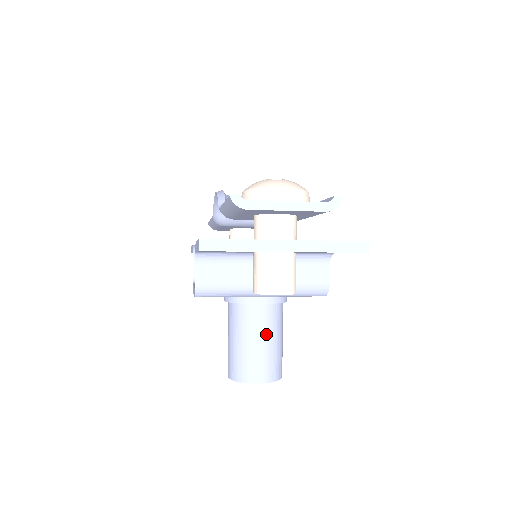
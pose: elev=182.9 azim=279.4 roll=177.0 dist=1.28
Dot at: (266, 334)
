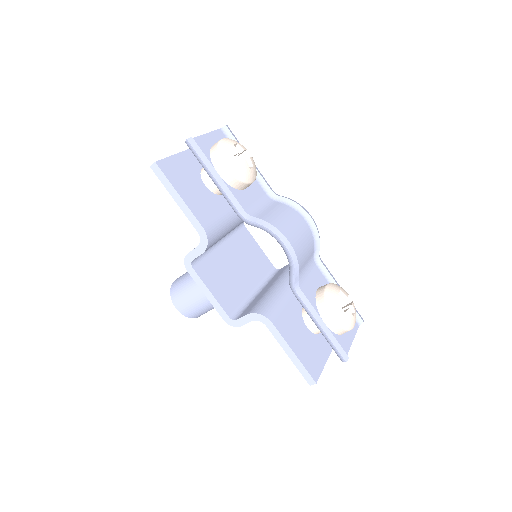
Dot at: occluded
